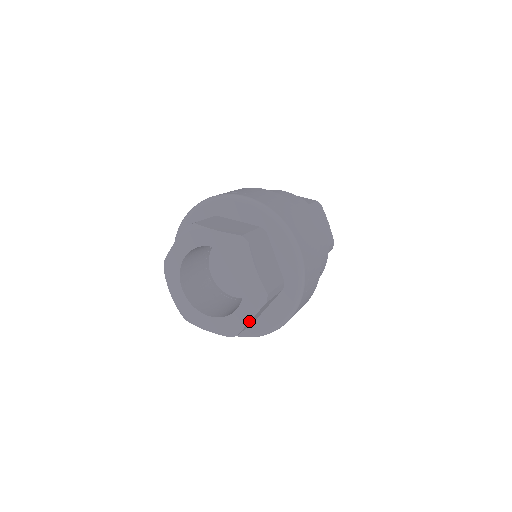
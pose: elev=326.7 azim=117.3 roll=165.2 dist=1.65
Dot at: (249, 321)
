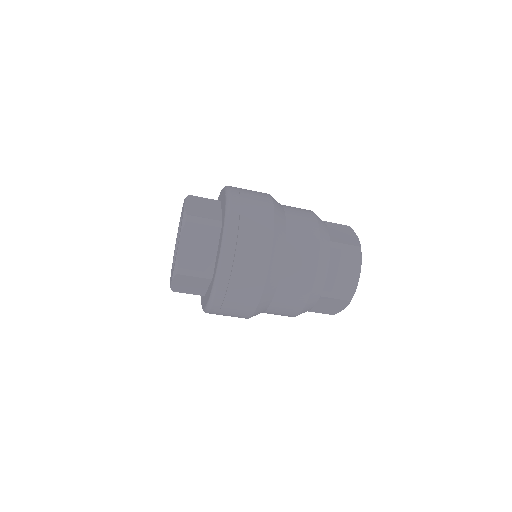
Dot at: (171, 282)
